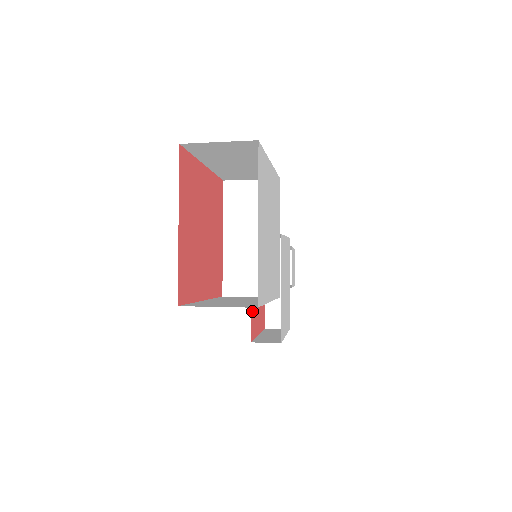
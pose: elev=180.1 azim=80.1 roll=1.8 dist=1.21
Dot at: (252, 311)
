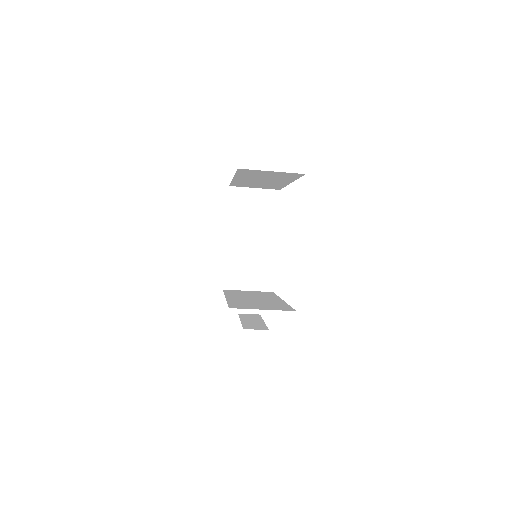
Dot at: occluded
